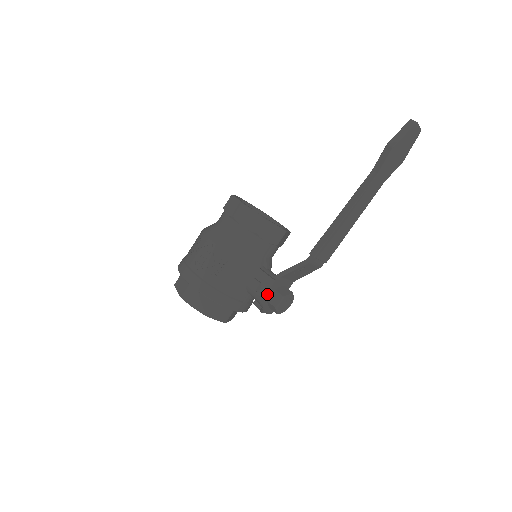
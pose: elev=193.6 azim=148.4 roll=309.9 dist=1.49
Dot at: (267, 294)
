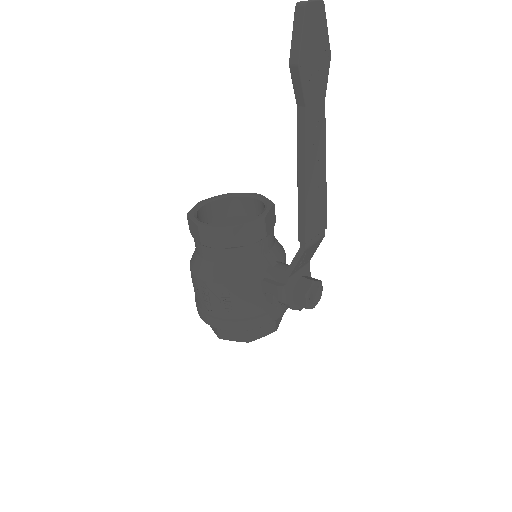
Dot at: (288, 300)
